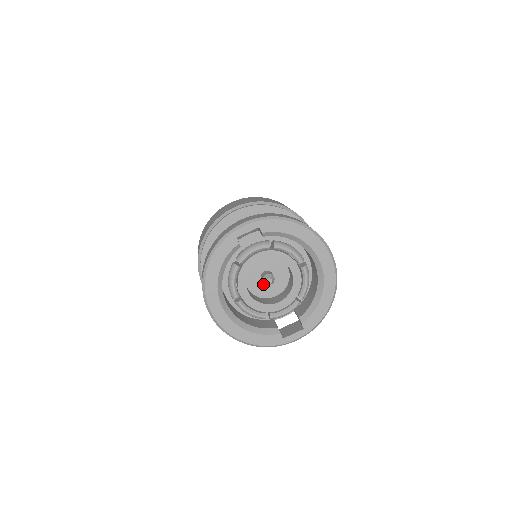
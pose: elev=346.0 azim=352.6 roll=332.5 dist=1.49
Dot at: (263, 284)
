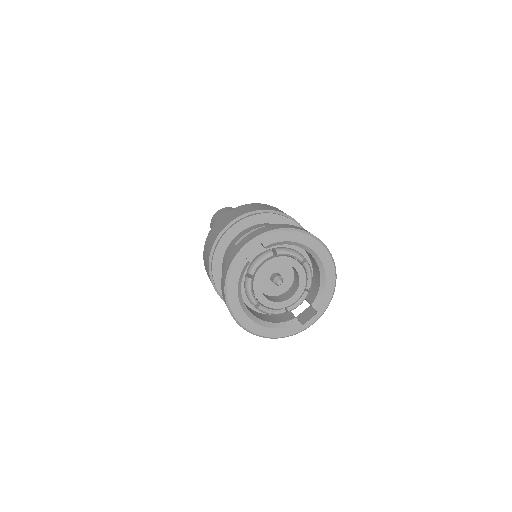
Dot at: (274, 285)
